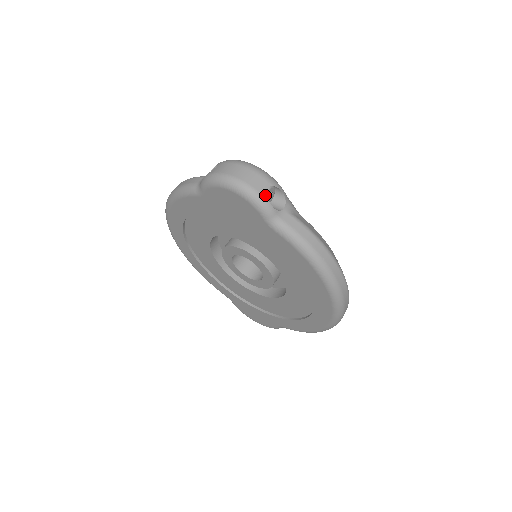
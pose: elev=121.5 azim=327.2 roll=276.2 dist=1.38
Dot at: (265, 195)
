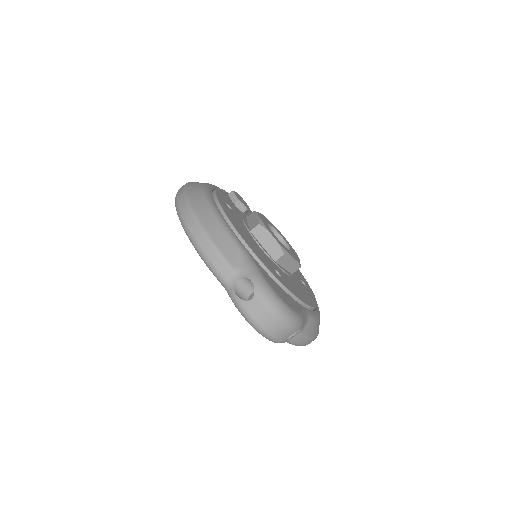
Dot at: (285, 340)
